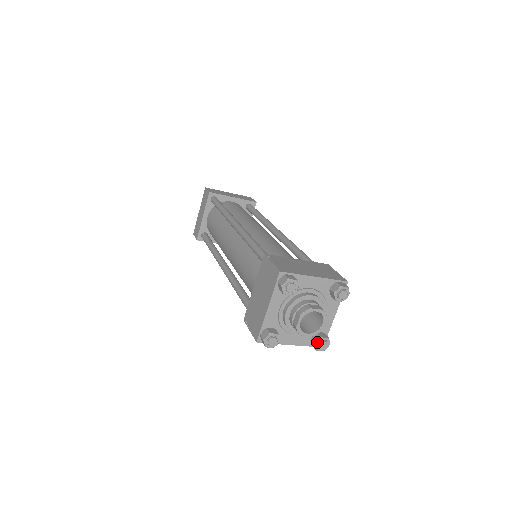
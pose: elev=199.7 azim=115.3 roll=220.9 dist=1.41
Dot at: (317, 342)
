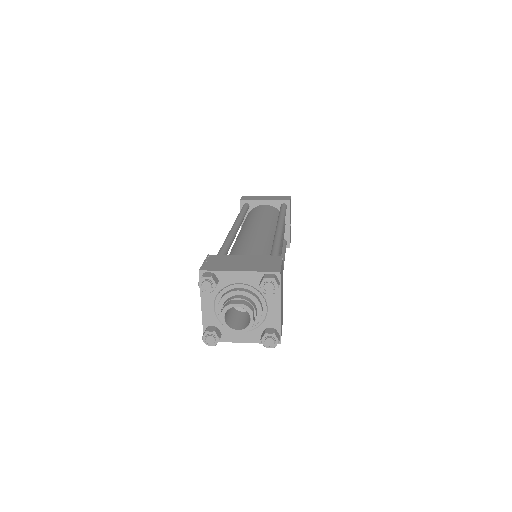
Dot at: (262, 338)
